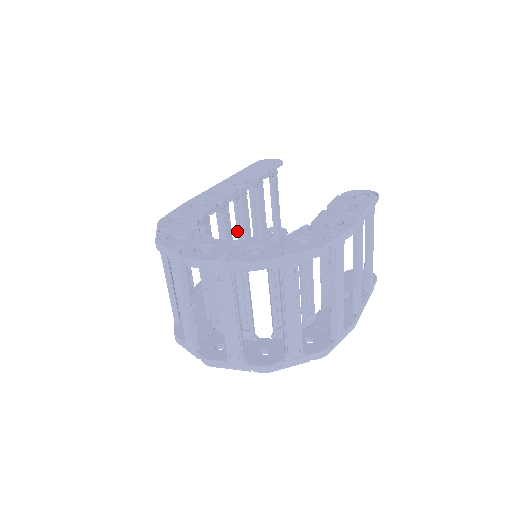
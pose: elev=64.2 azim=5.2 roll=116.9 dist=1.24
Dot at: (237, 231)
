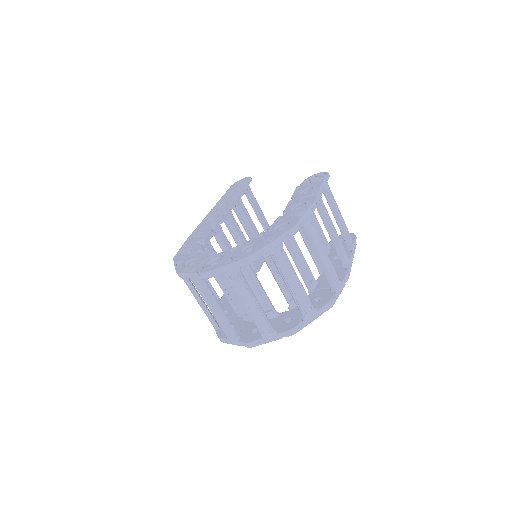
Dot at: (237, 245)
